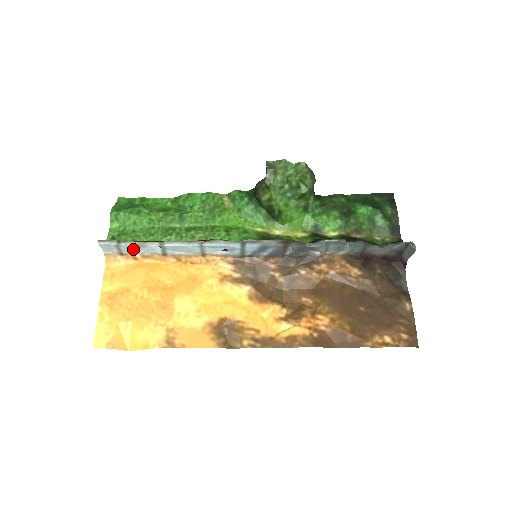
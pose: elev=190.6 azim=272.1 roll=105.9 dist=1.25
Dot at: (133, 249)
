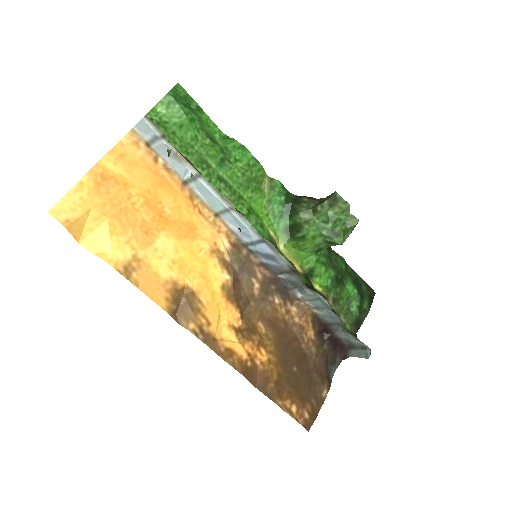
Dot at: (165, 153)
